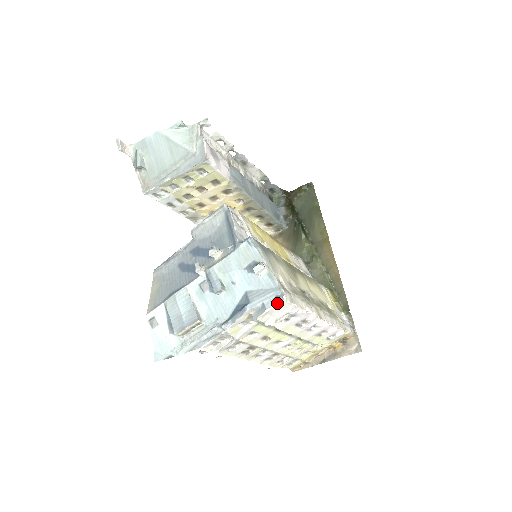
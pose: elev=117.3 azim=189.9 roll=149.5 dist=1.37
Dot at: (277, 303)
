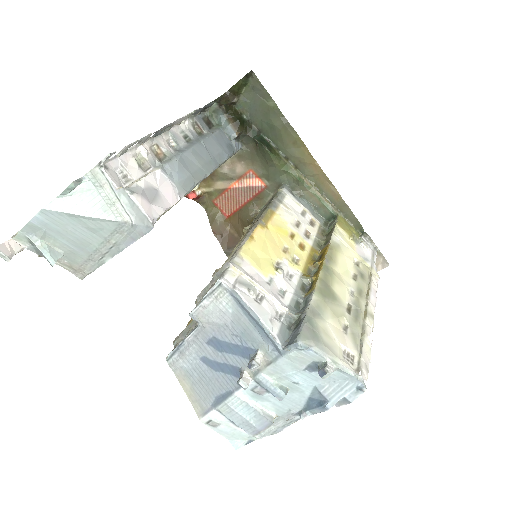
Dot at: (361, 394)
